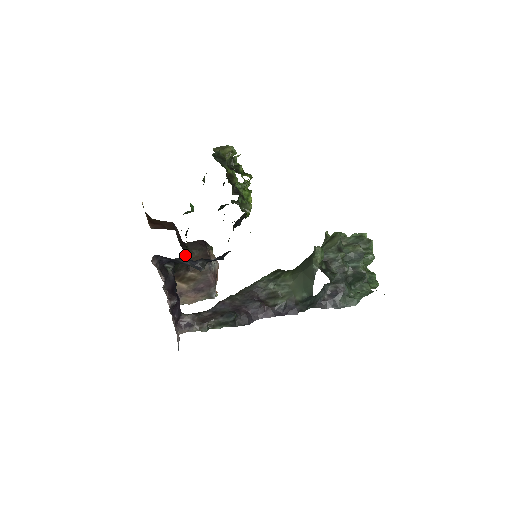
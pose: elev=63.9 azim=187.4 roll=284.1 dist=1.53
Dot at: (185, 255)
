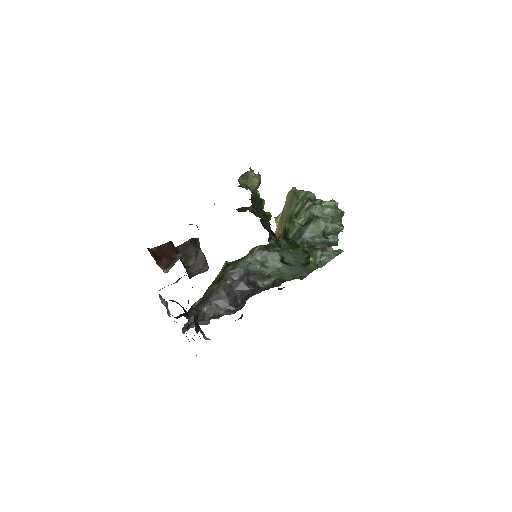
Dot at: occluded
